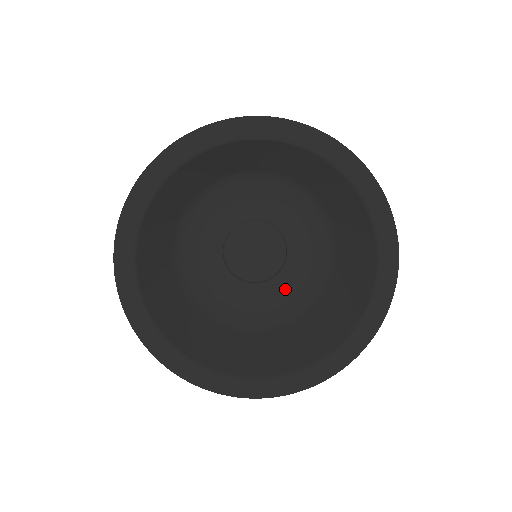
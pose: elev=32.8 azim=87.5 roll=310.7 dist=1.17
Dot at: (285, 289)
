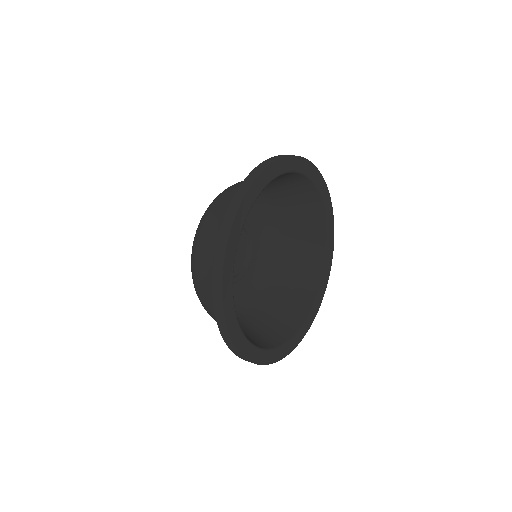
Dot at: (248, 274)
